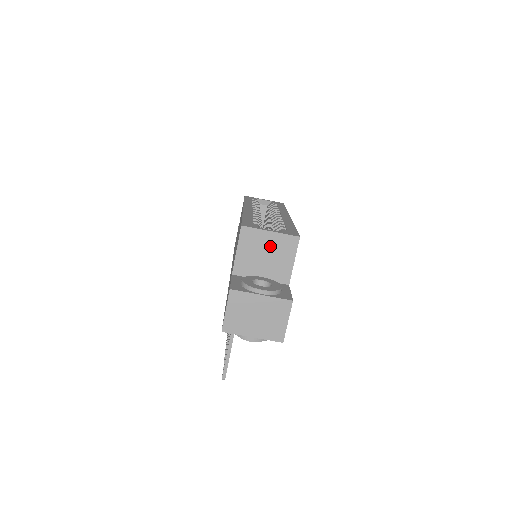
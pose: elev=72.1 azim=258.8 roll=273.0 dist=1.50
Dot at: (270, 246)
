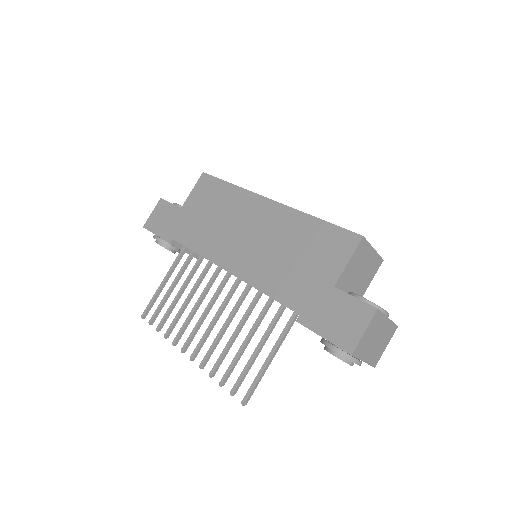
Dot at: (367, 263)
